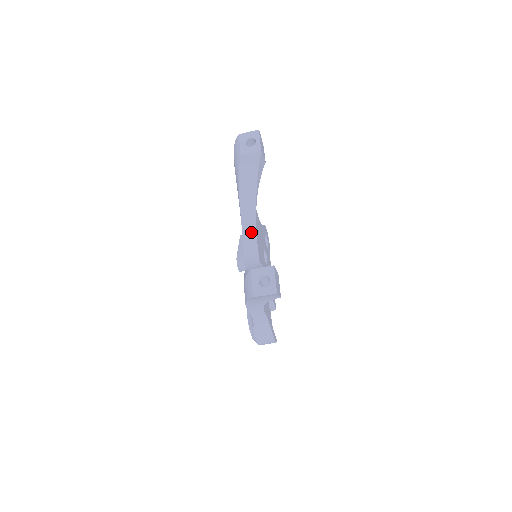
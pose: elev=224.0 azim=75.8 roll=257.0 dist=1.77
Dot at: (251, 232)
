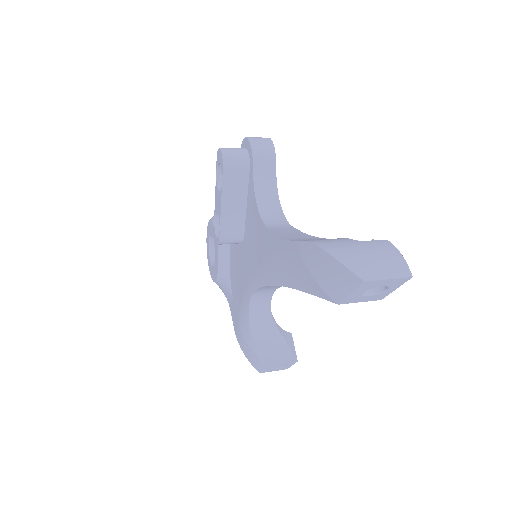
Dot at: (274, 287)
